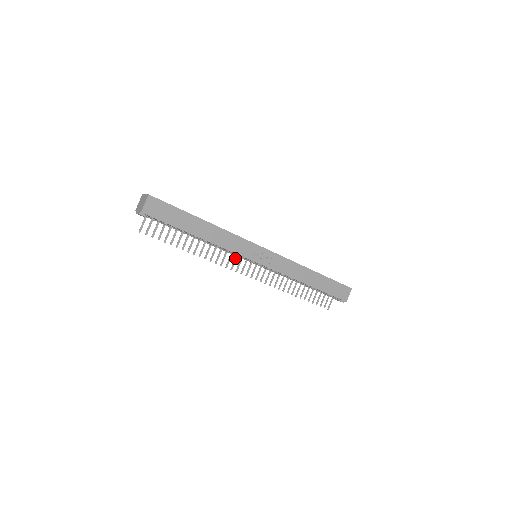
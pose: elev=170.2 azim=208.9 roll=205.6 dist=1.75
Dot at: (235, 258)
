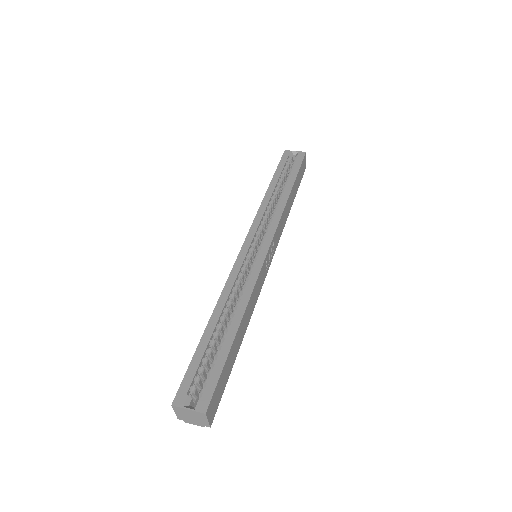
Dot at: occluded
